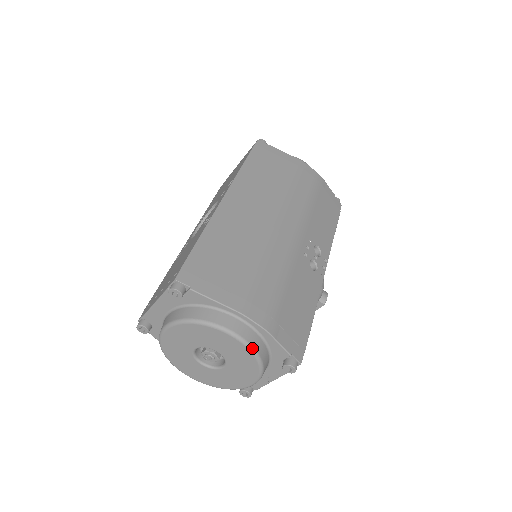
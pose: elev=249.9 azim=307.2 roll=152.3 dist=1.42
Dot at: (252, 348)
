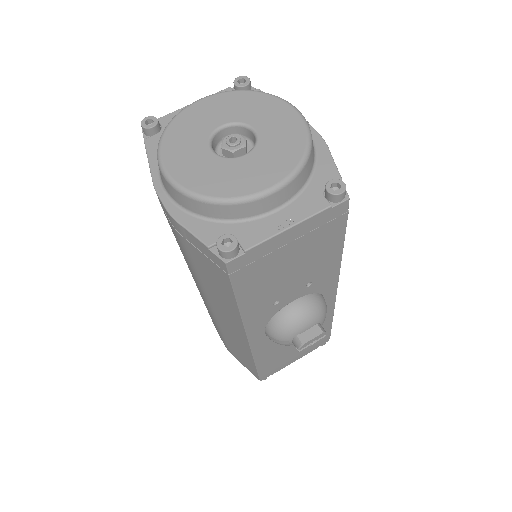
Dot at: (309, 128)
